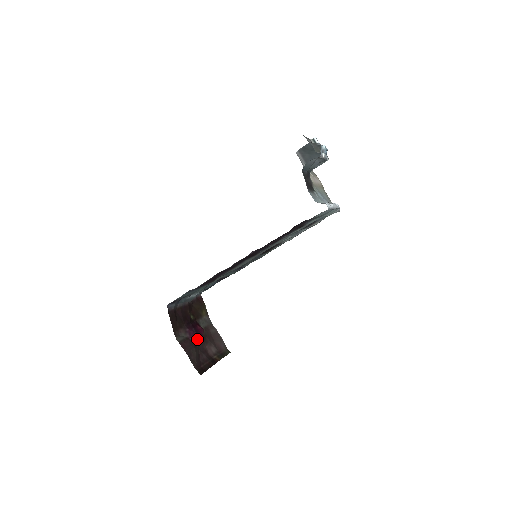
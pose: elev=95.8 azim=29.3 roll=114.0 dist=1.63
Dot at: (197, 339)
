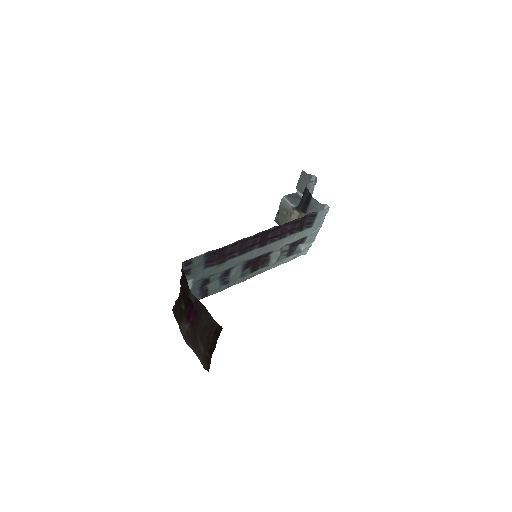
Dot at: (198, 317)
